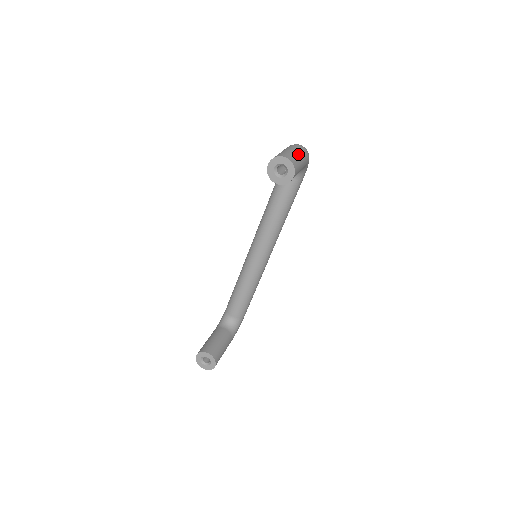
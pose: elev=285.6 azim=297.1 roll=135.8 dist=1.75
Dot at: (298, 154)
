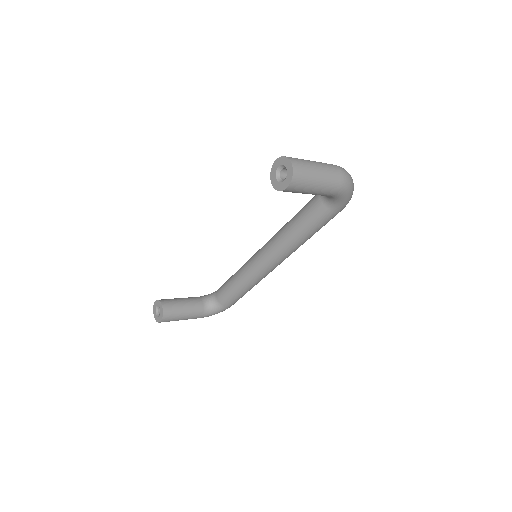
Dot at: (320, 173)
